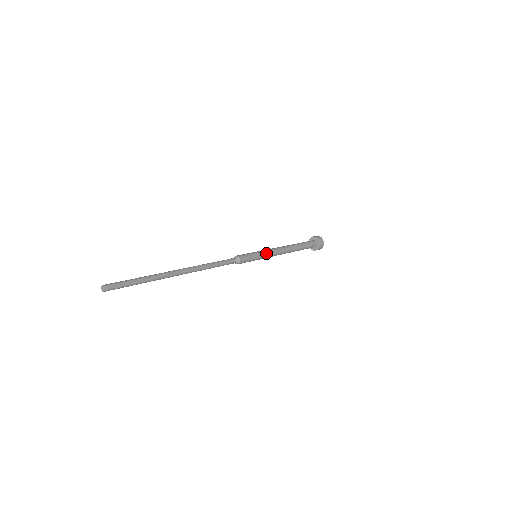
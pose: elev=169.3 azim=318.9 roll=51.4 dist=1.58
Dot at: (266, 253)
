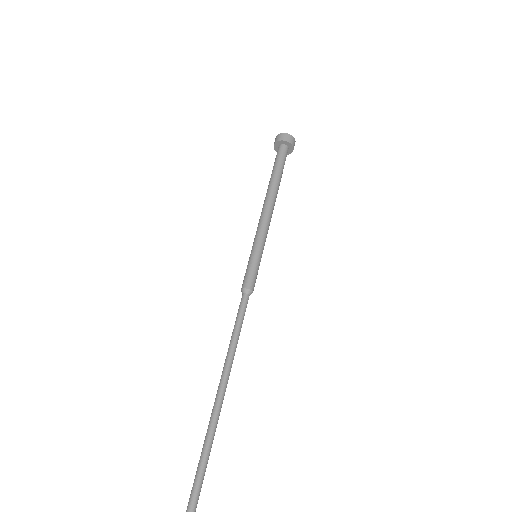
Dot at: (260, 240)
